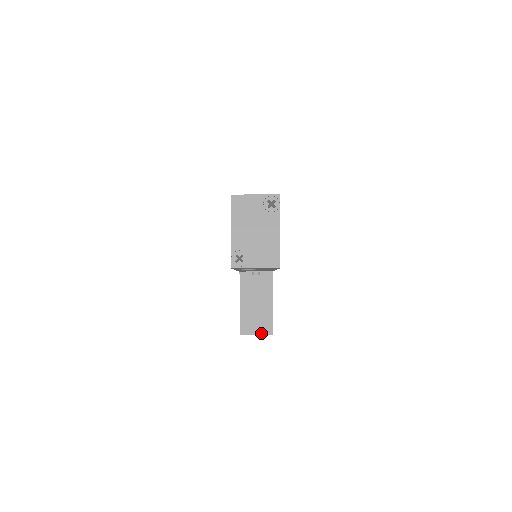
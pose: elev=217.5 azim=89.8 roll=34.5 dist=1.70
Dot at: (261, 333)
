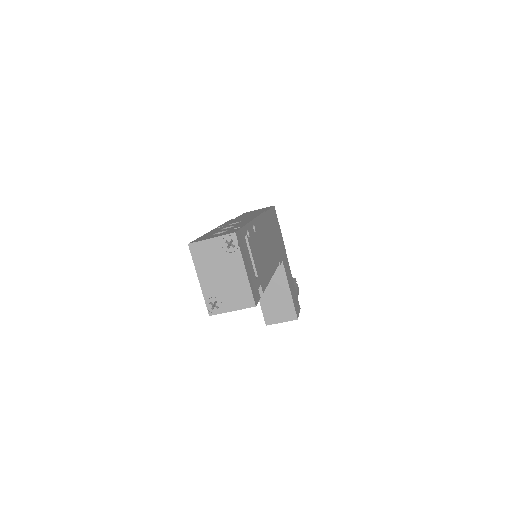
Dot at: (286, 320)
